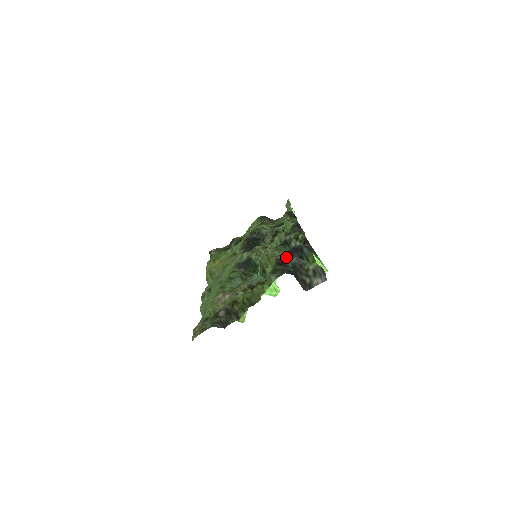
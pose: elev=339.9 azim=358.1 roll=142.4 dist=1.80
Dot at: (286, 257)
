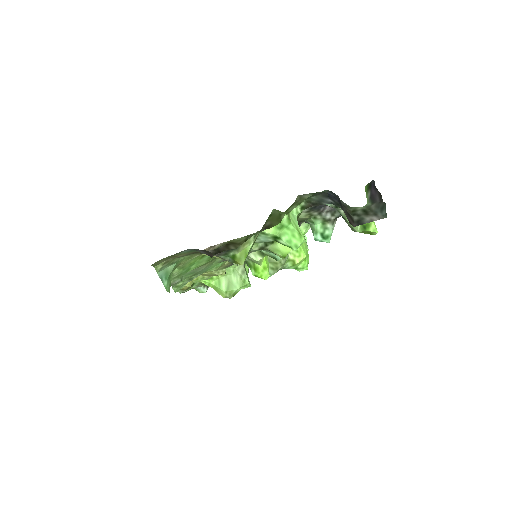
Dot at: occluded
